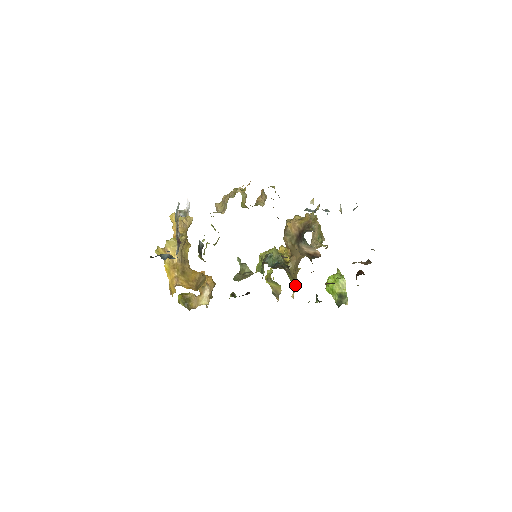
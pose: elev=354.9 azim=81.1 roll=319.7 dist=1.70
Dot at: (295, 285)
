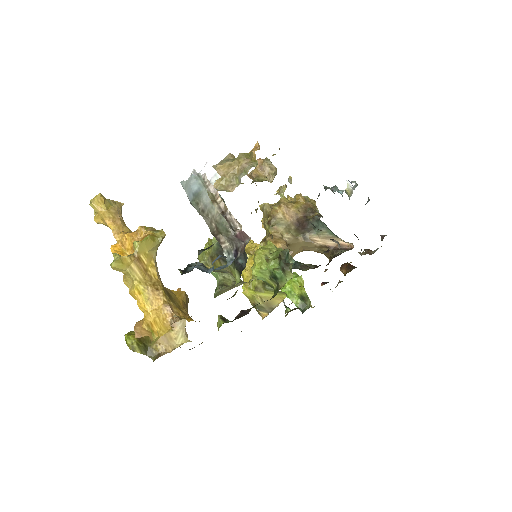
Dot at: occluded
